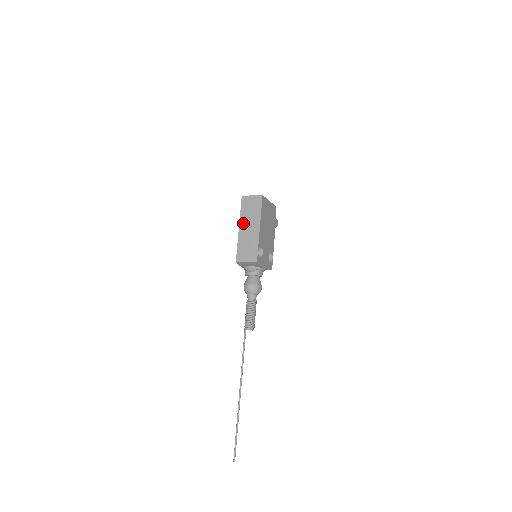
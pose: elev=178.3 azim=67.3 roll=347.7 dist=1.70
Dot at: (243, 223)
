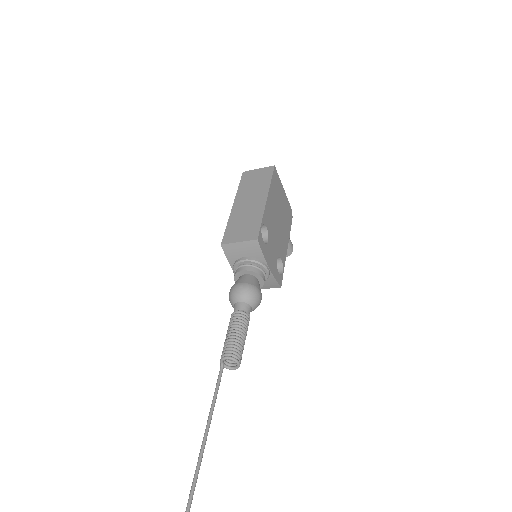
Dot at: (240, 198)
